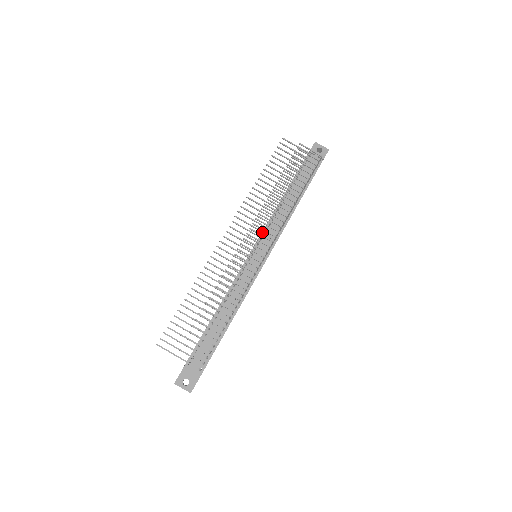
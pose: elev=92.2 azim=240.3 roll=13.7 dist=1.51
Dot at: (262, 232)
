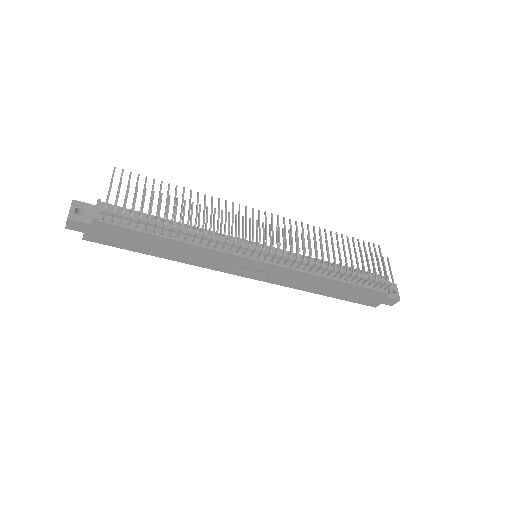
Dot at: (286, 246)
